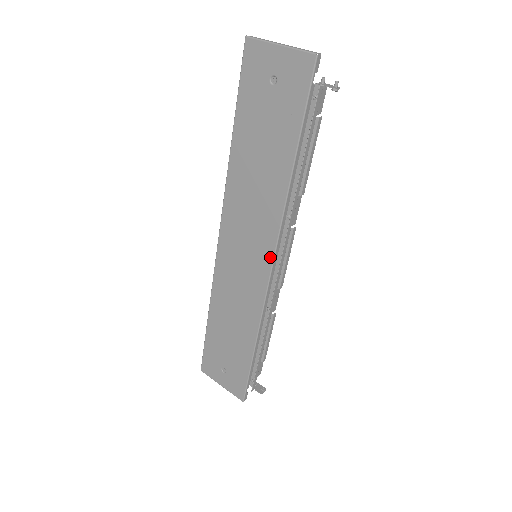
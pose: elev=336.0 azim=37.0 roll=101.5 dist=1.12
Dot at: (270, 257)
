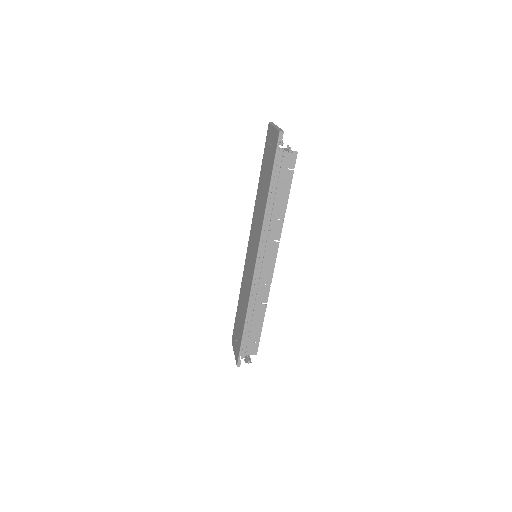
Dot at: (256, 255)
